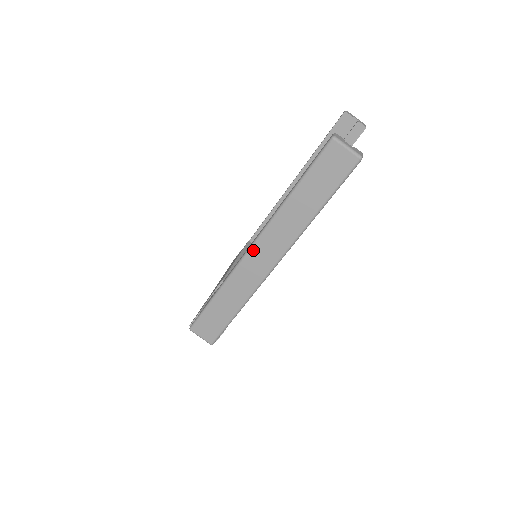
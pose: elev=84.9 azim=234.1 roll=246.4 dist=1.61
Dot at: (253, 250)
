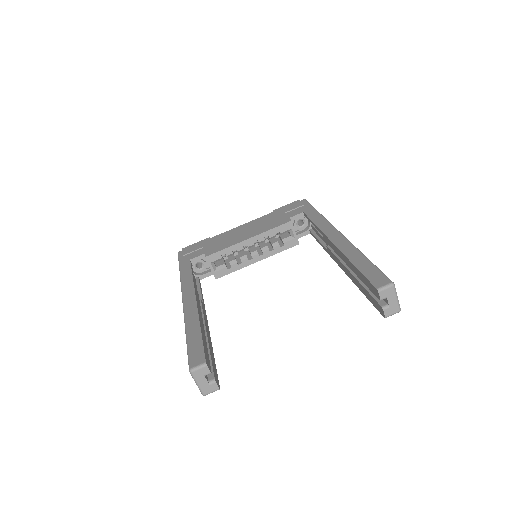
Dot at: occluded
